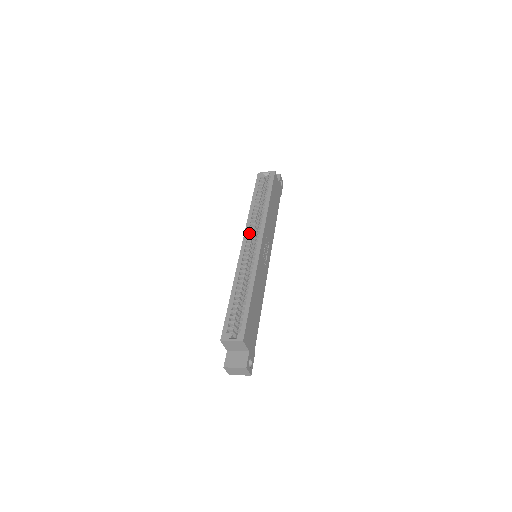
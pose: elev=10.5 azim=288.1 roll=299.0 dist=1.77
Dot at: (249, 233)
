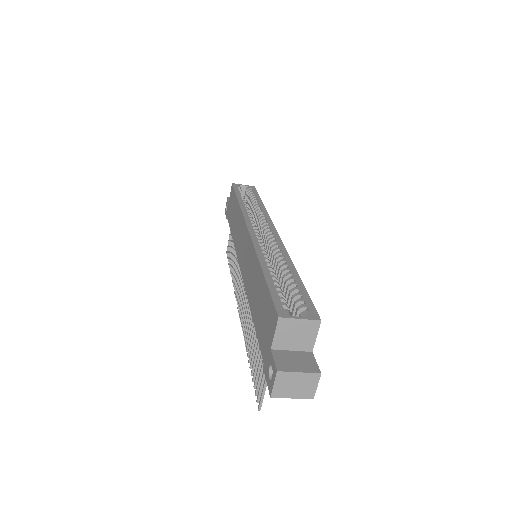
Dot at: occluded
